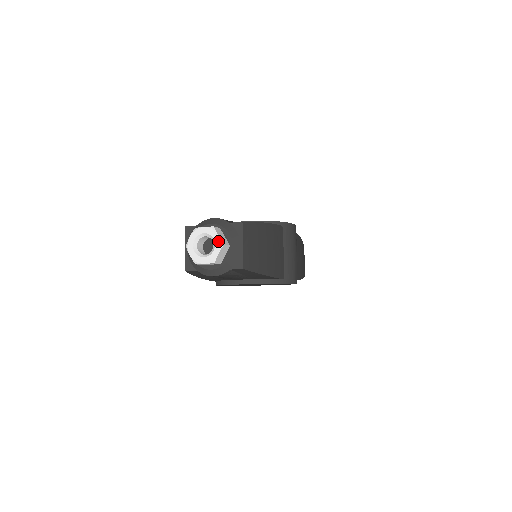
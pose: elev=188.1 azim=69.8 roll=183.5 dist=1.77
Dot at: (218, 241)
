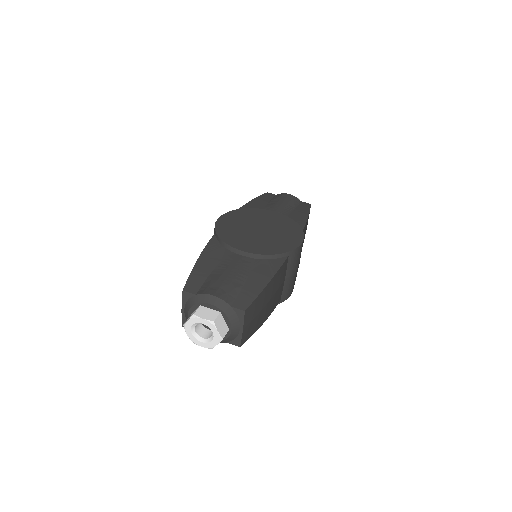
Dot at: (217, 336)
